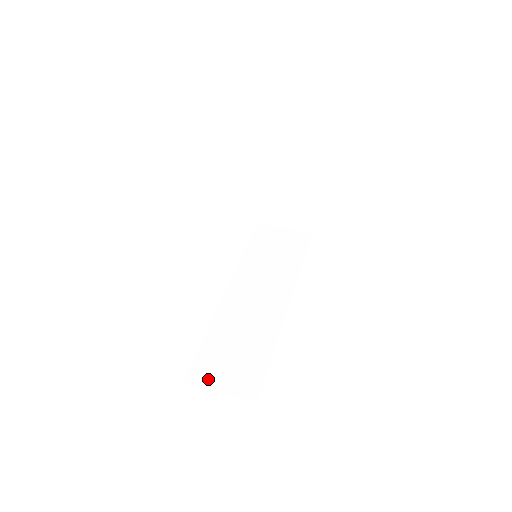
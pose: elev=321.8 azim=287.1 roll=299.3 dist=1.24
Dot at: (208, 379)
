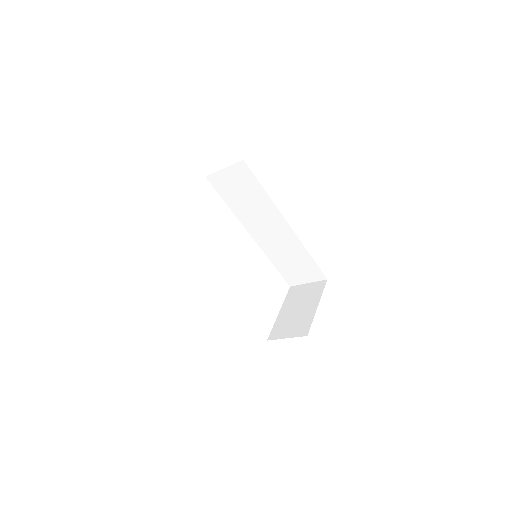
Dot at: occluded
